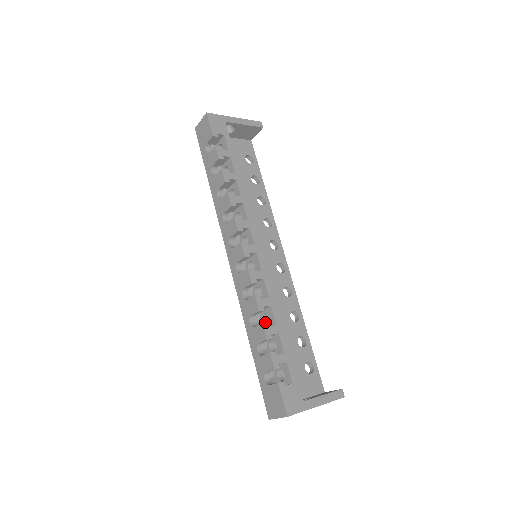
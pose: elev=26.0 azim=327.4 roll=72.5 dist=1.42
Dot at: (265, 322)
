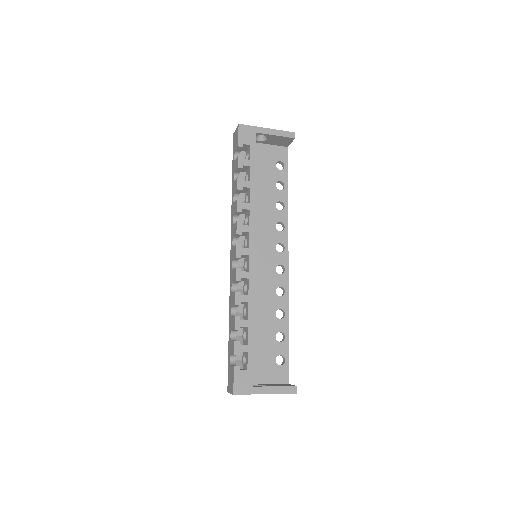
Dot at: occluded
